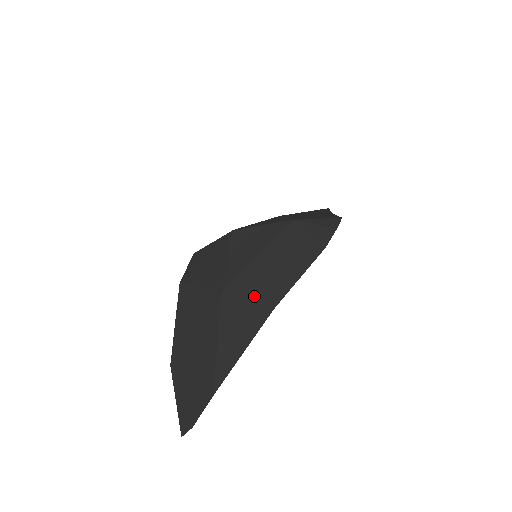
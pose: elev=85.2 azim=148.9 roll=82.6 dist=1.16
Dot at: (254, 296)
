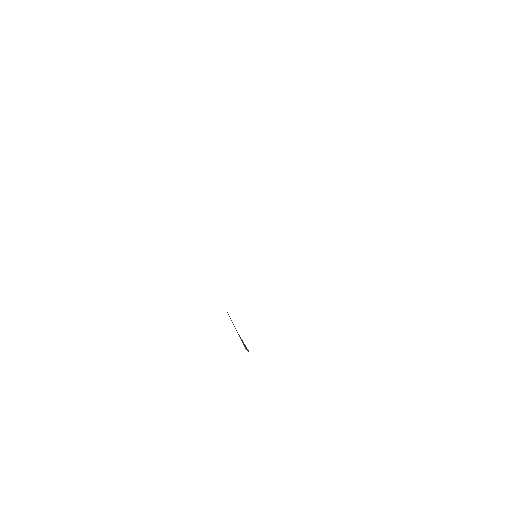
Dot at: occluded
